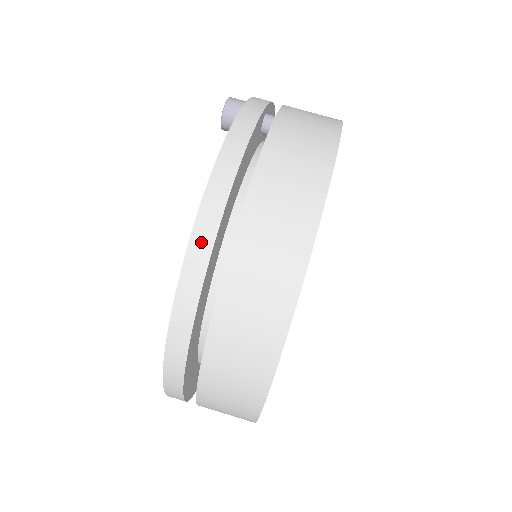
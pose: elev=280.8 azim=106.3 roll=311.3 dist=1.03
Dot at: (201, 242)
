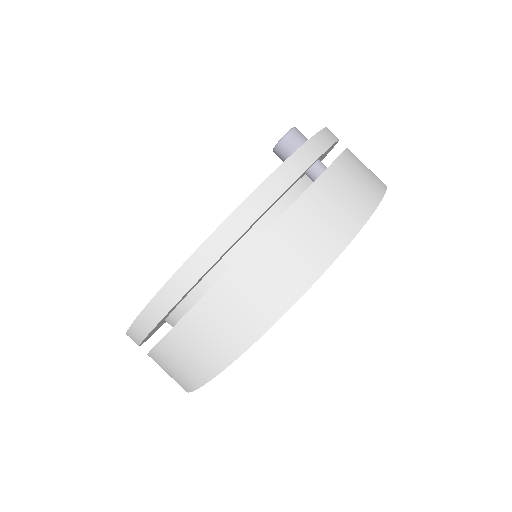
Dot at: (194, 267)
